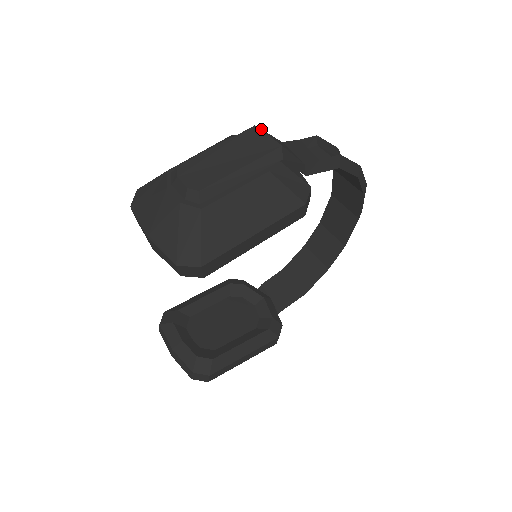
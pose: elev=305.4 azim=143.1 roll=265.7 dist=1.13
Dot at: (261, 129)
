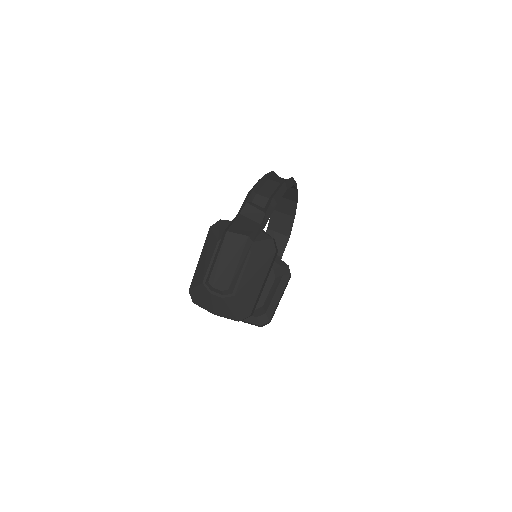
Dot at: (230, 228)
